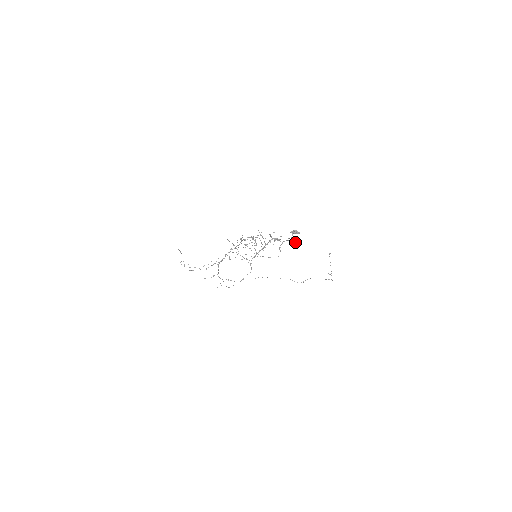
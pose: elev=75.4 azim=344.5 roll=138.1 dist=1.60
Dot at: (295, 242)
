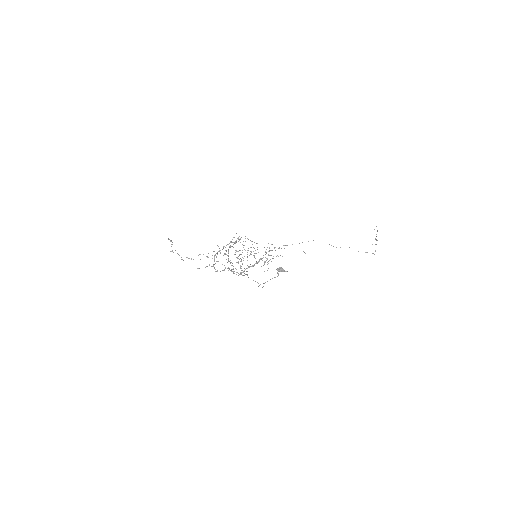
Dot at: (303, 251)
